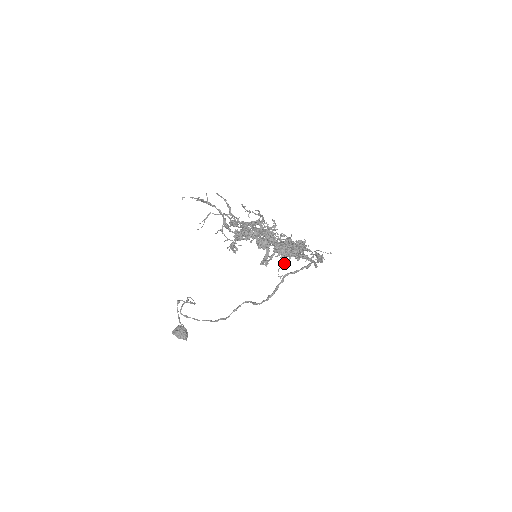
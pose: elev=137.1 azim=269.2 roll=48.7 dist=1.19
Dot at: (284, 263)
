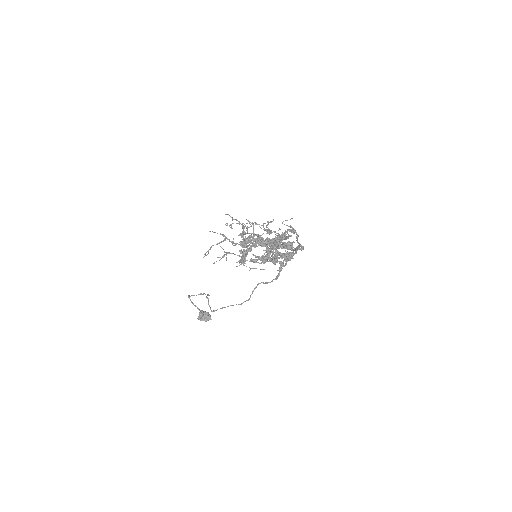
Dot at: occluded
